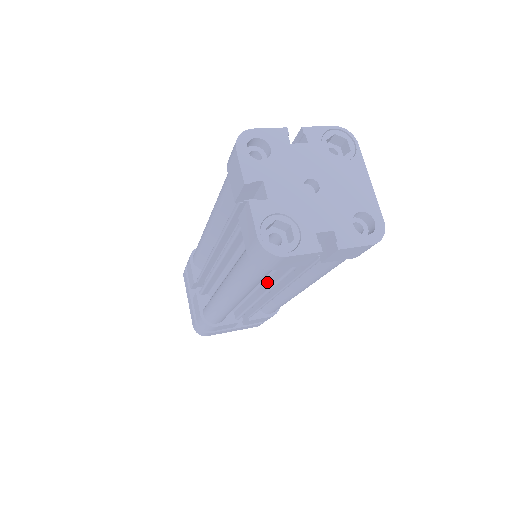
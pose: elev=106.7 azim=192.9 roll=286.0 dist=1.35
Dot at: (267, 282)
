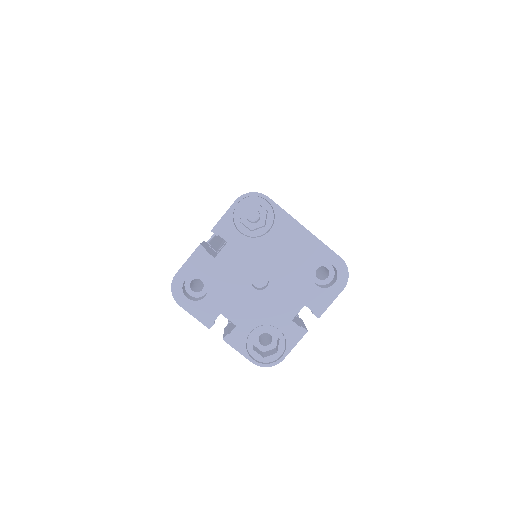
Dot at: occluded
